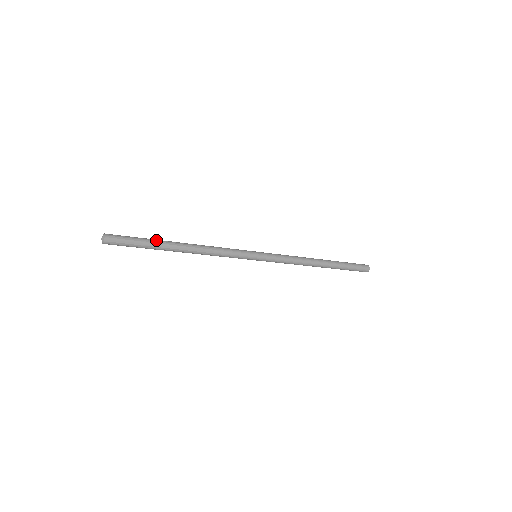
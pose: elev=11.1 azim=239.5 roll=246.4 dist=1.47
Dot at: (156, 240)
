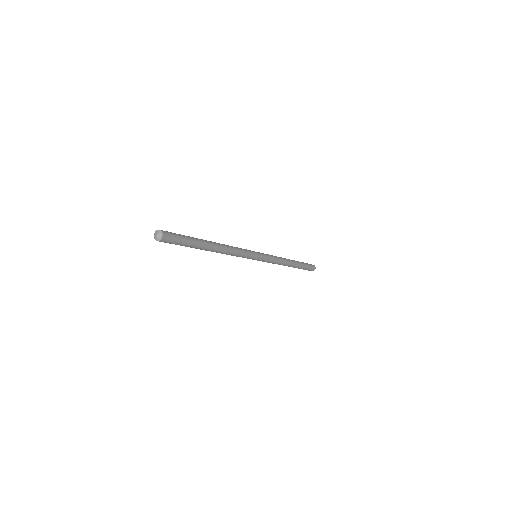
Dot at: (194, 238)
